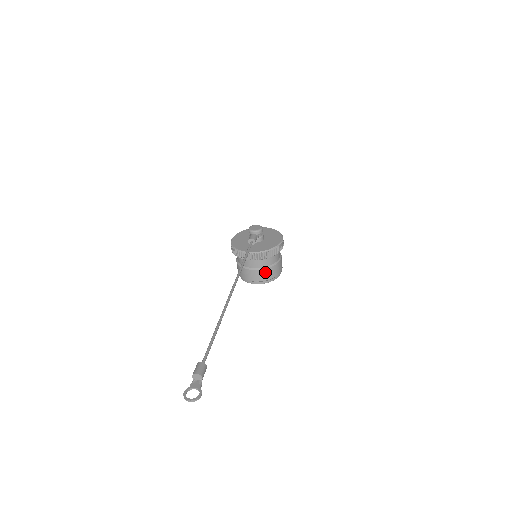
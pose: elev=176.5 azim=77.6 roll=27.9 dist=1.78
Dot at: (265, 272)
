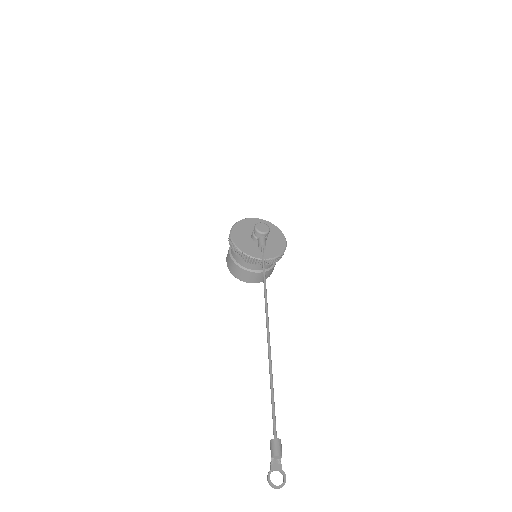
Dot at: occluded
